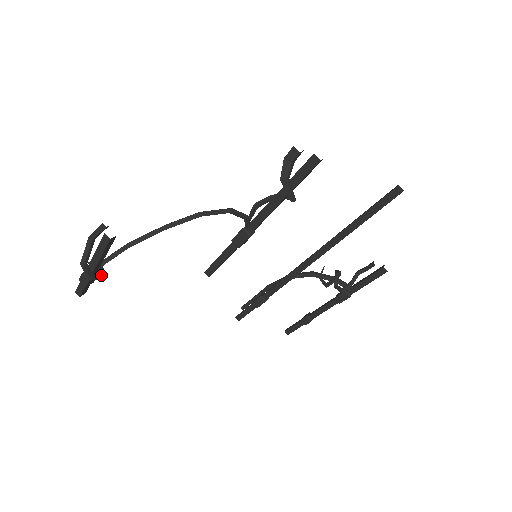
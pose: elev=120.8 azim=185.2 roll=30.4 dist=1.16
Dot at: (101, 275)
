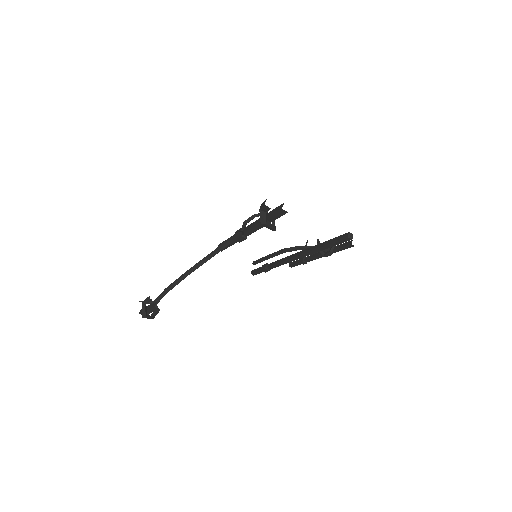
Dot at: (156, 312)
